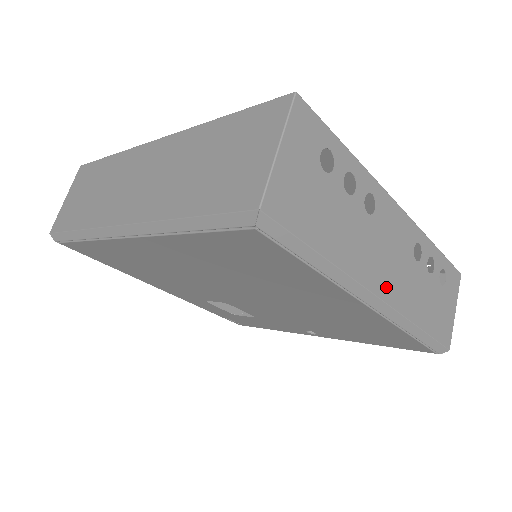
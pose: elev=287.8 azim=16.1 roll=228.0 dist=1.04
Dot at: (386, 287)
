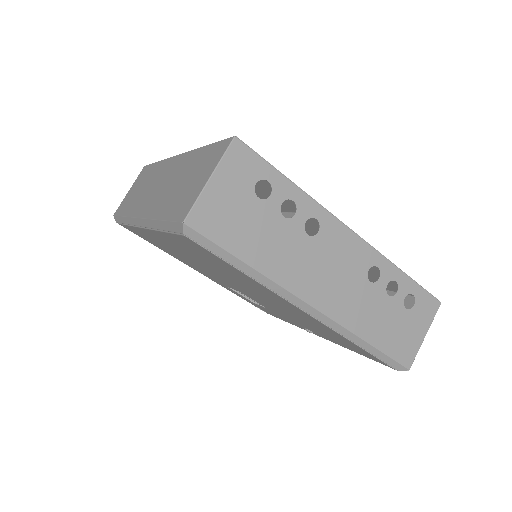
Dot at: (323, 299)
